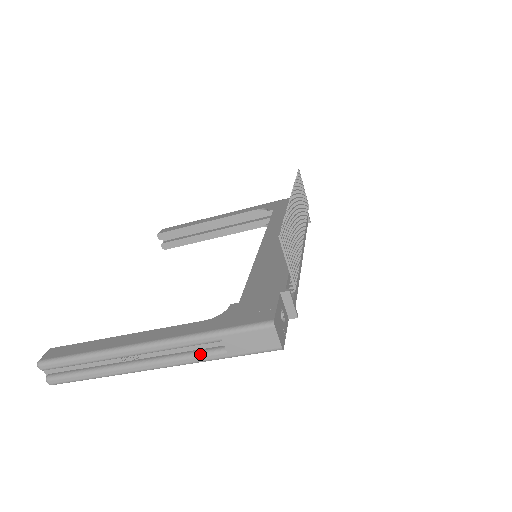
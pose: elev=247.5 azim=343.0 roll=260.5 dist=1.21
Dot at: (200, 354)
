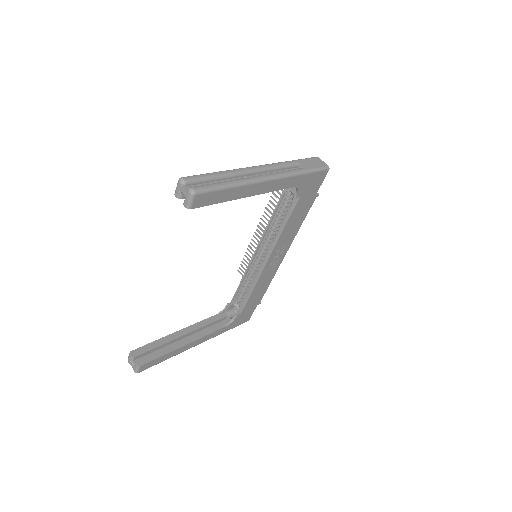
Dot at: (291, 170)
